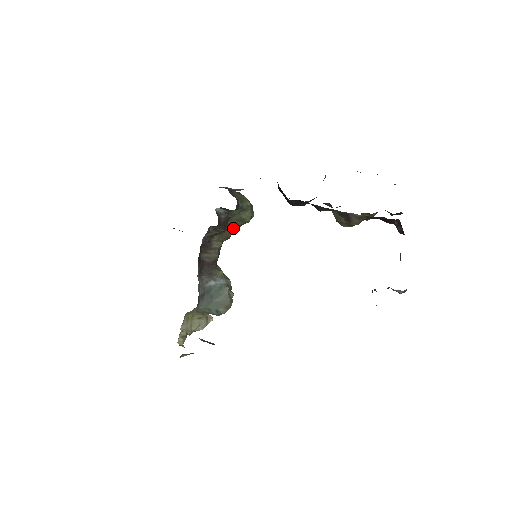
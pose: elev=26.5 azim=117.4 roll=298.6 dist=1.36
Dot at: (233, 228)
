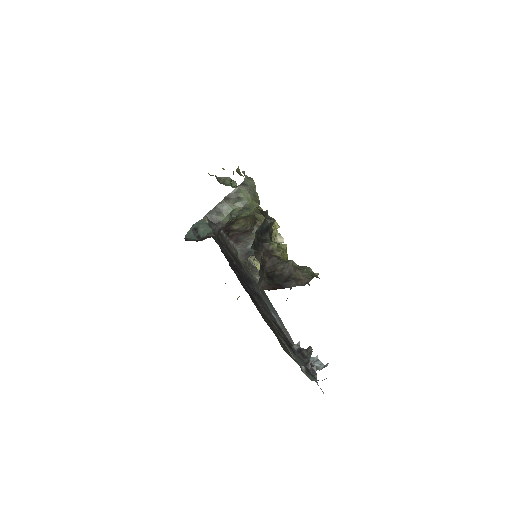
Dot at: occluded
